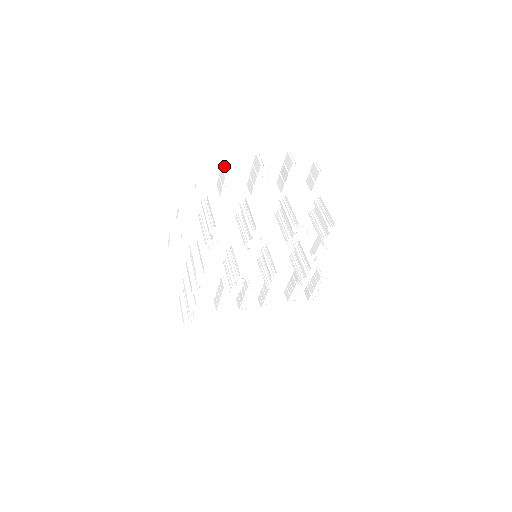
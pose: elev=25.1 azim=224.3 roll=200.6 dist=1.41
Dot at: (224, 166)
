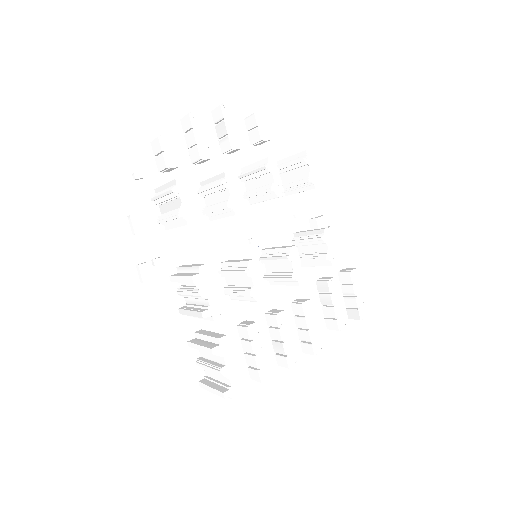
Dot at: (153, 141)
